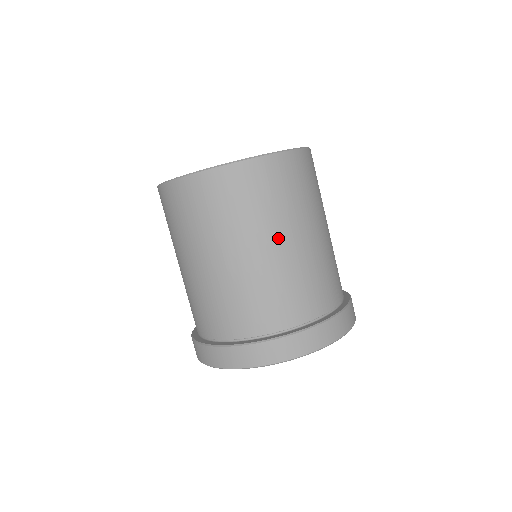
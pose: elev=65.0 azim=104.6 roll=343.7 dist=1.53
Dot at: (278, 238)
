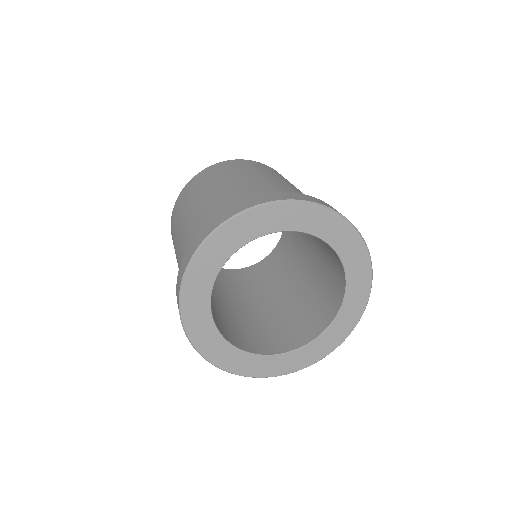
Dot at: (253, 175)
